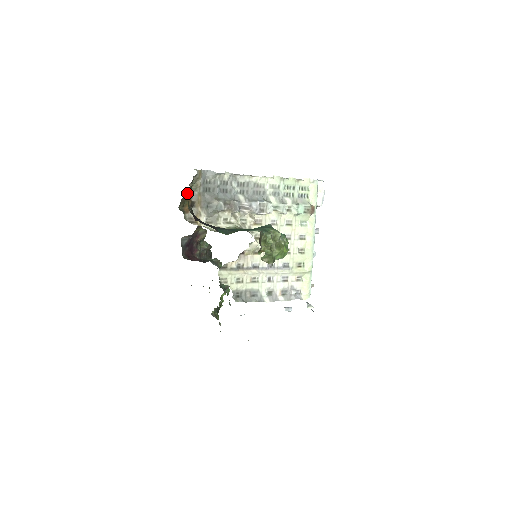
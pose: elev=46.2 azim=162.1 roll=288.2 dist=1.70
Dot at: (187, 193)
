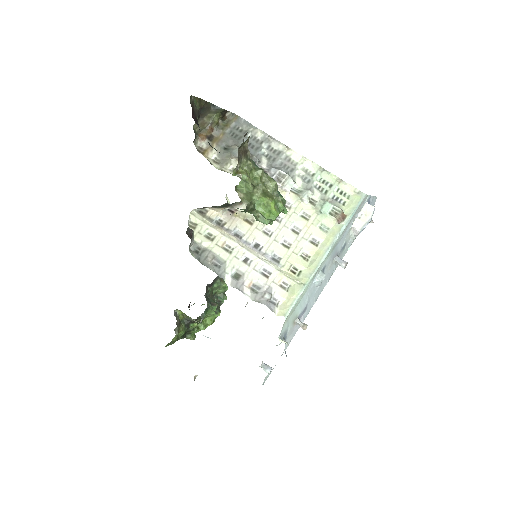
Dot at: (210, 119)
